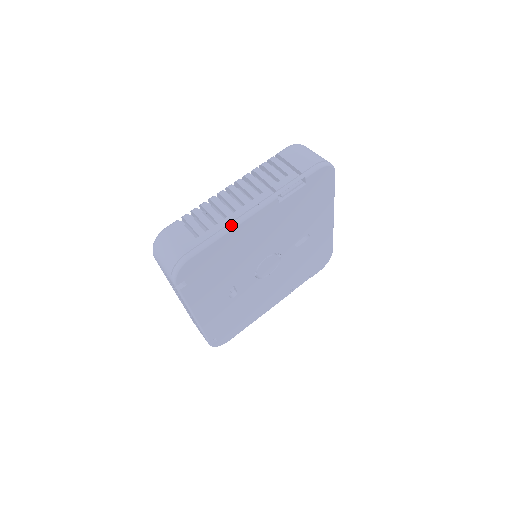
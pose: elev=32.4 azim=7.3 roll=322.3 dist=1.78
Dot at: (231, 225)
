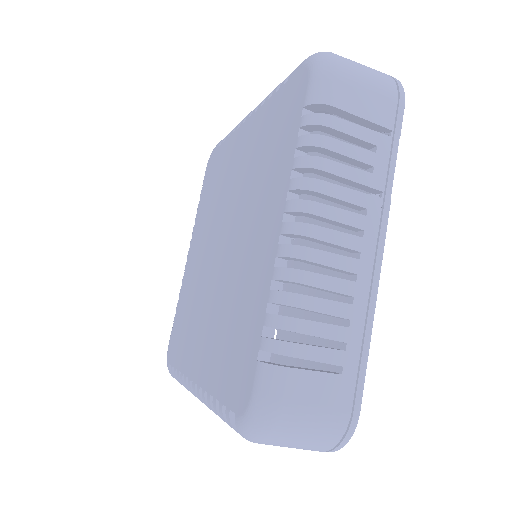
Dot at: (372, 308)
